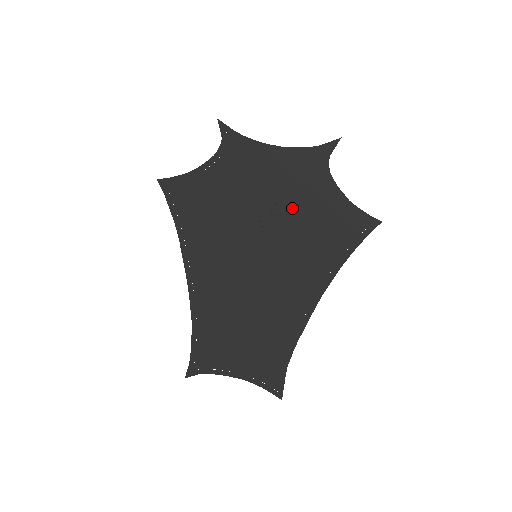
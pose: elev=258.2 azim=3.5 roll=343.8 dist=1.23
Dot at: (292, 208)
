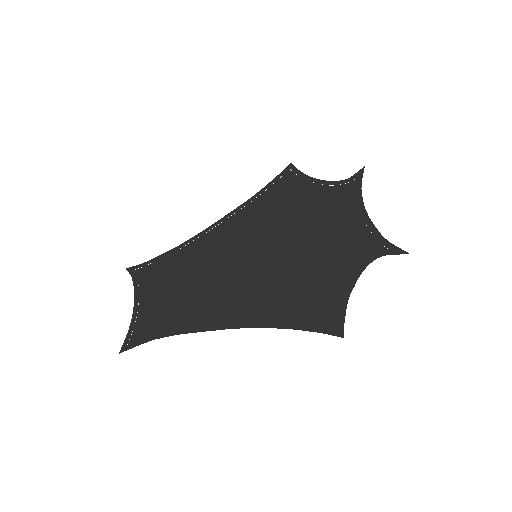
Dot at: (315, 256)
